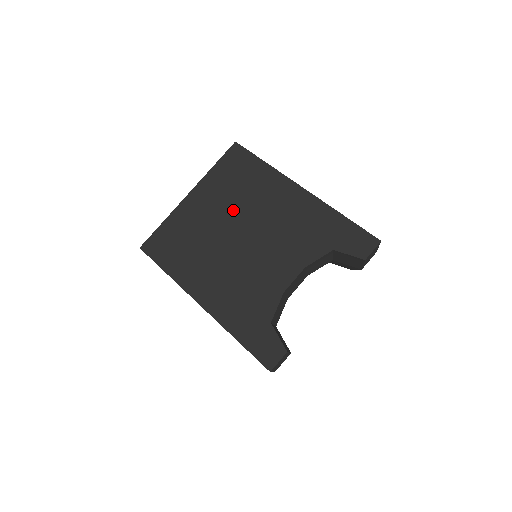
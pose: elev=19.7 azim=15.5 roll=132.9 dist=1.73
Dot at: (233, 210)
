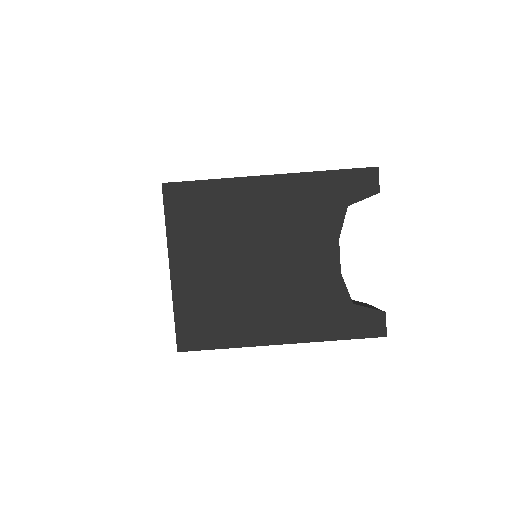
Dot at: (229, 247)
